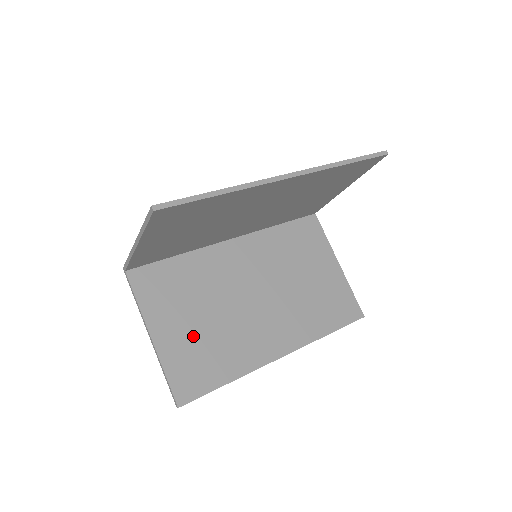
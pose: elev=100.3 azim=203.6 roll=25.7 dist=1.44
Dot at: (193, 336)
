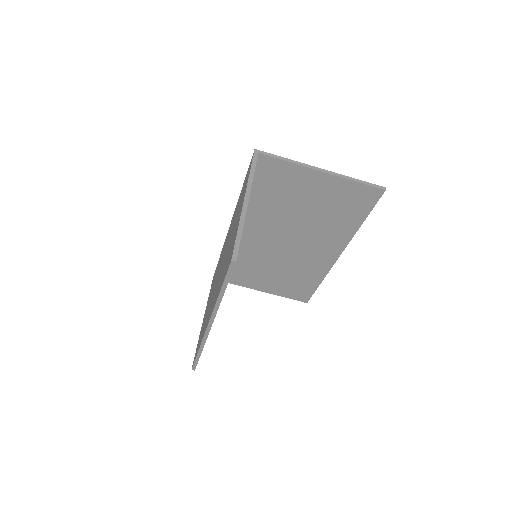
Dot at: (279, 280)
